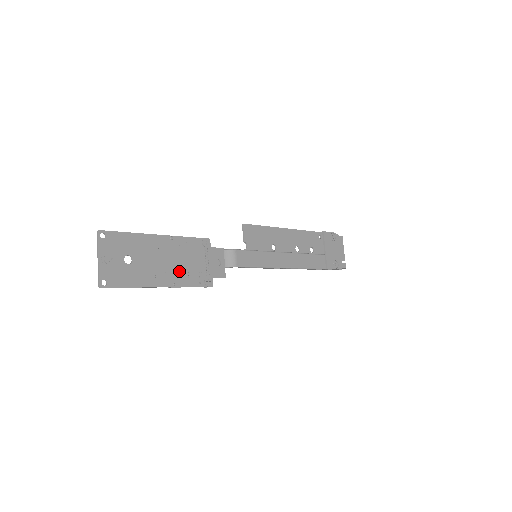
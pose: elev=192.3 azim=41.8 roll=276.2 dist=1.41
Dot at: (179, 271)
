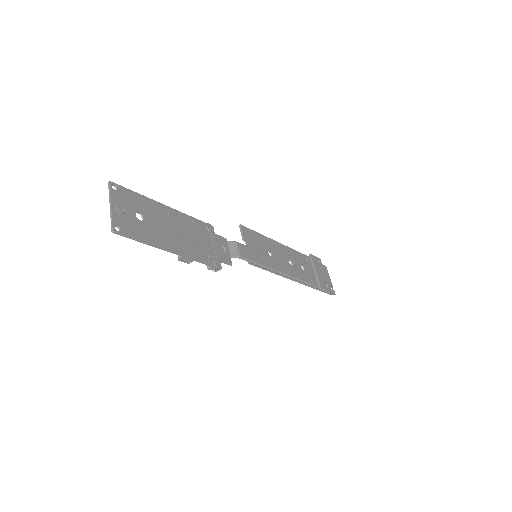
Dot at: (188, 244)
